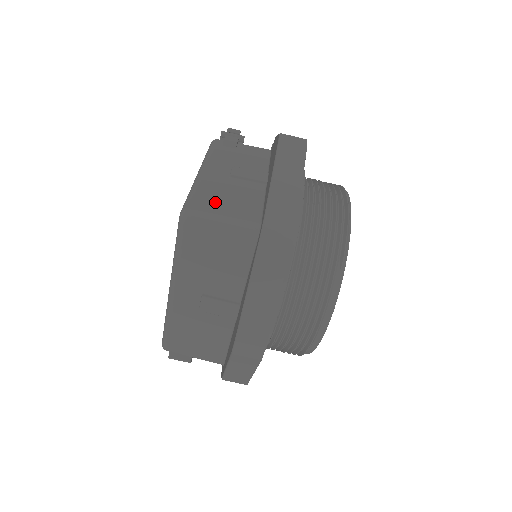
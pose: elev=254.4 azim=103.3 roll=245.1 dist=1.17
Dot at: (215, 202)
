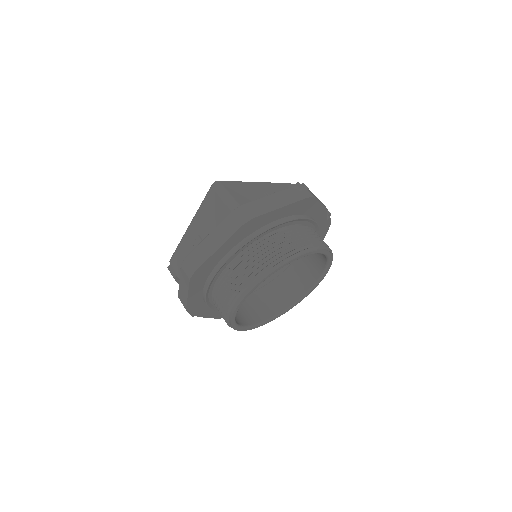
Dot at: (237, 190)
